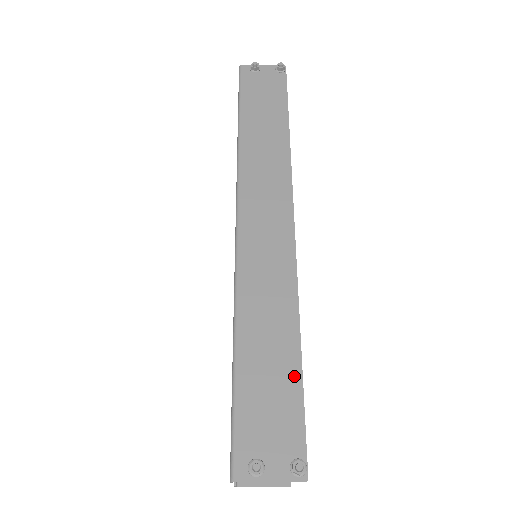
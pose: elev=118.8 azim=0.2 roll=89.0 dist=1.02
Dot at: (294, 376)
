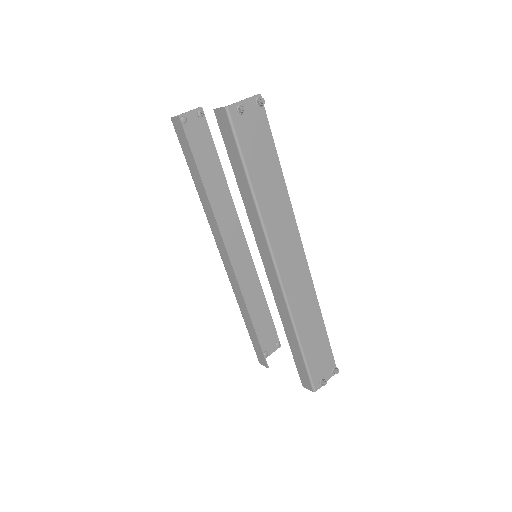
Dot at: (325, 337)
